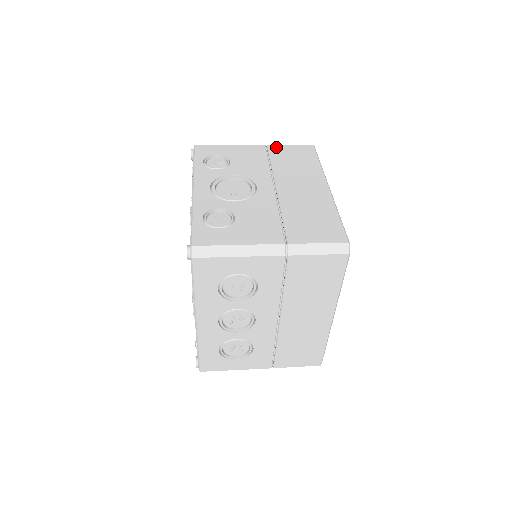
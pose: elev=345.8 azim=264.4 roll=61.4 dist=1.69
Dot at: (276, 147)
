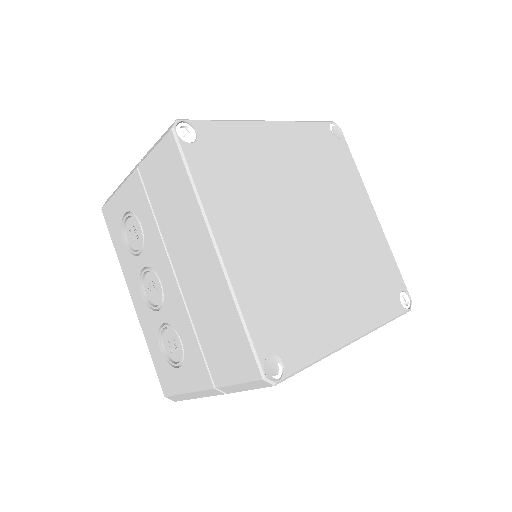
Dot at: occluded
